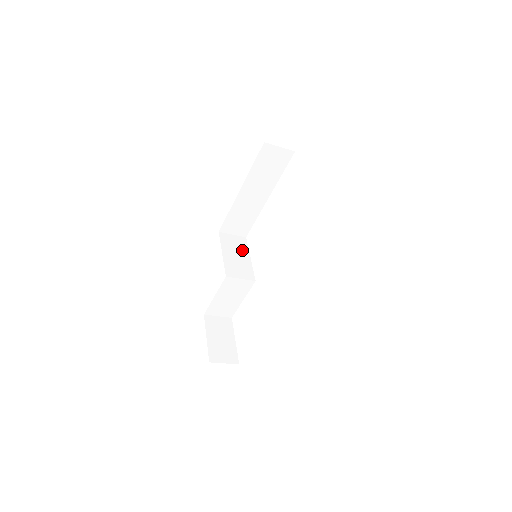
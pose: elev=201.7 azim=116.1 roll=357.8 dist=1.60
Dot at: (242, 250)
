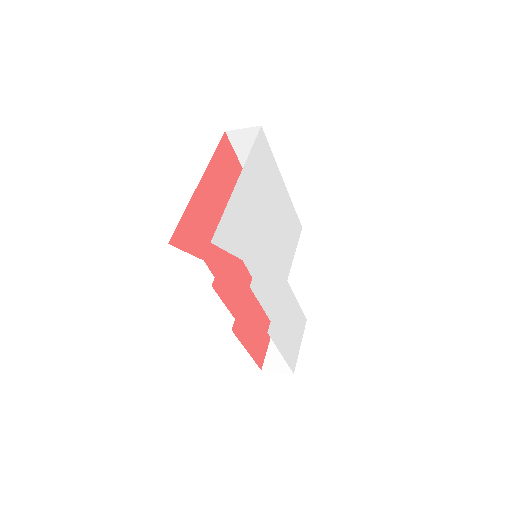
Dot at: occluded
